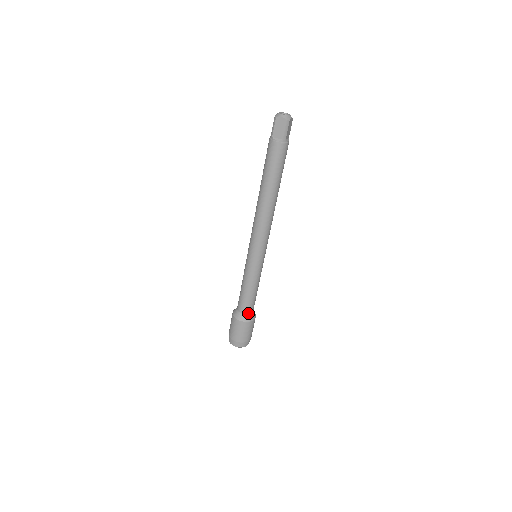
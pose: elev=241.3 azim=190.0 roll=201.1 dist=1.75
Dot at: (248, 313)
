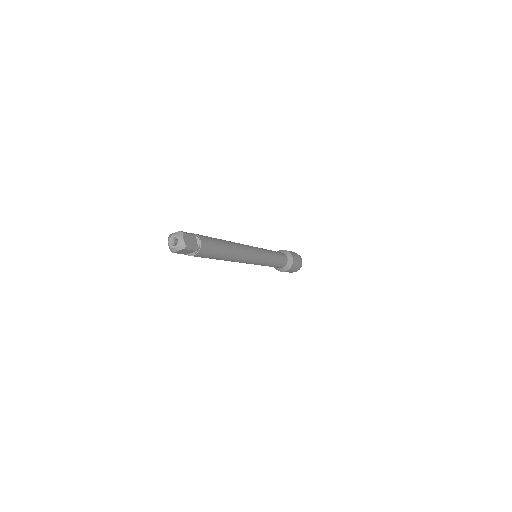
Dot at: (286, 264)
